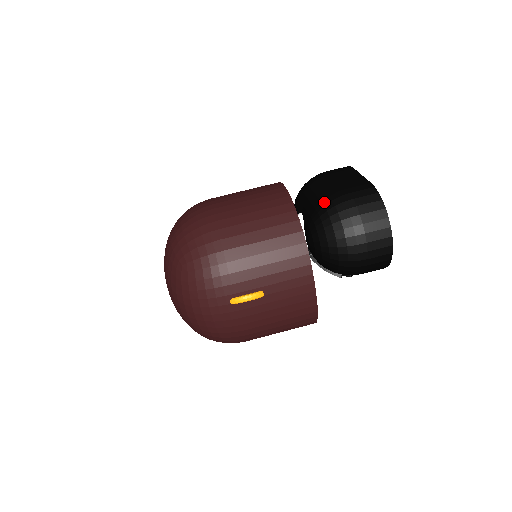
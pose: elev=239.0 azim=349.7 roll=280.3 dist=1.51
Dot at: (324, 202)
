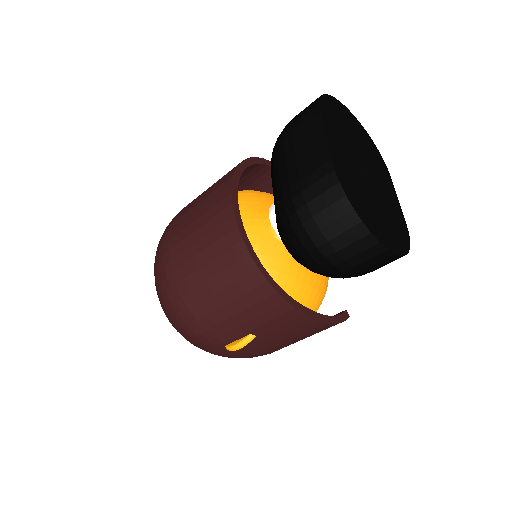
Dot at: (279, 208)
